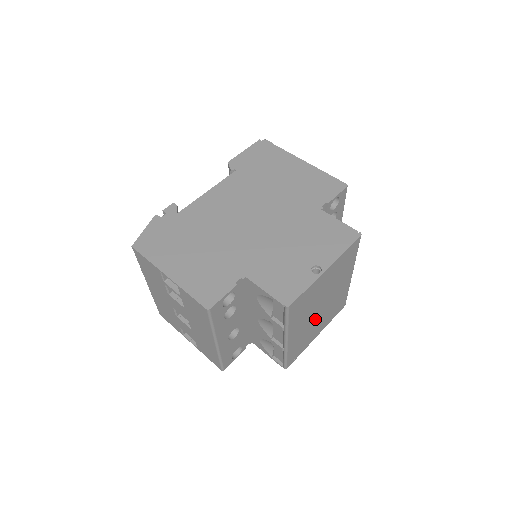
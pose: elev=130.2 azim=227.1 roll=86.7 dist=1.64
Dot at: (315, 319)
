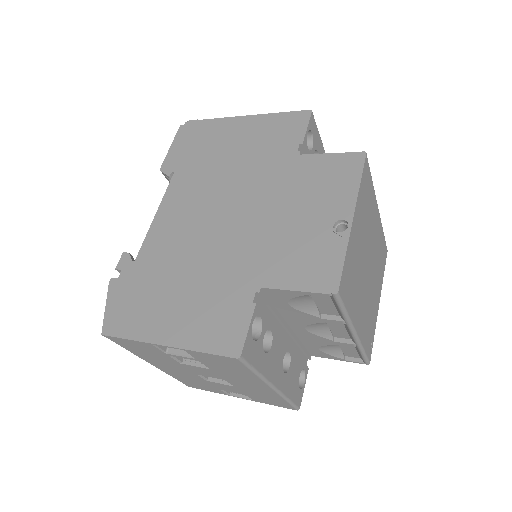
Dot at: (369, 286)
